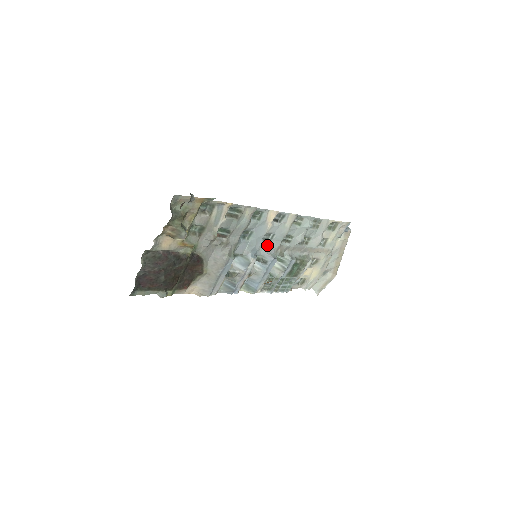
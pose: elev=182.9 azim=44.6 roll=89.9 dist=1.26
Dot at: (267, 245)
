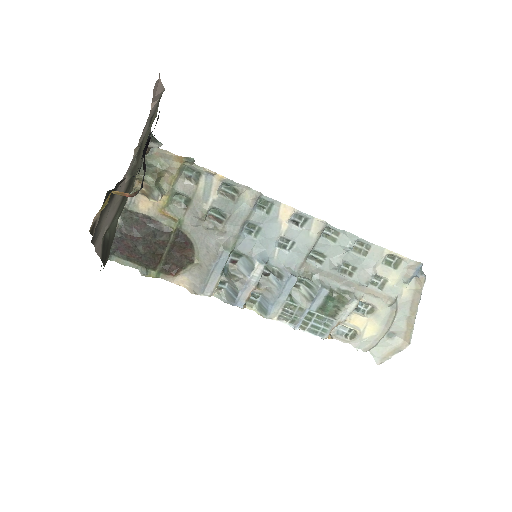
Dot at: (284, 254)
